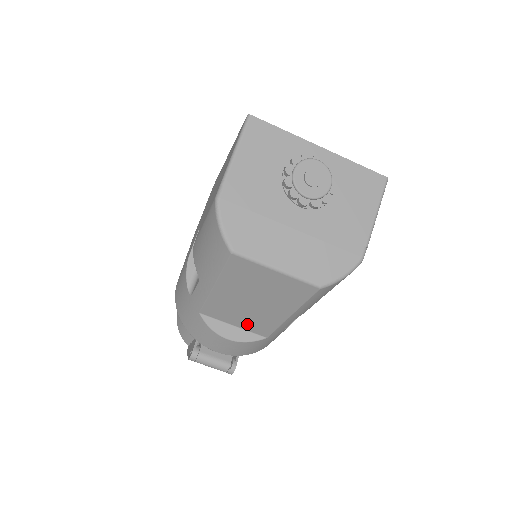
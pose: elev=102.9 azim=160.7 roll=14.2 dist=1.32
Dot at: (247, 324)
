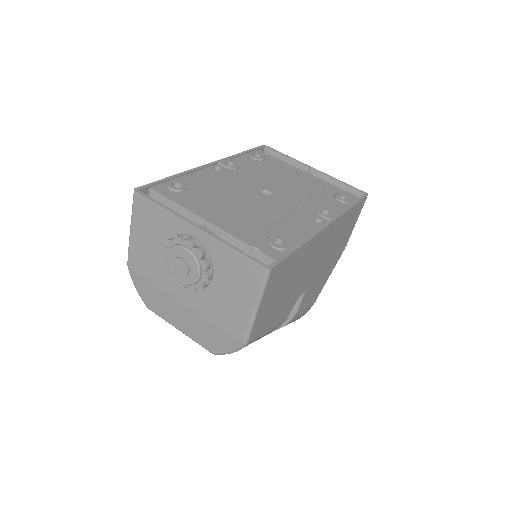
Dot at: occluded
